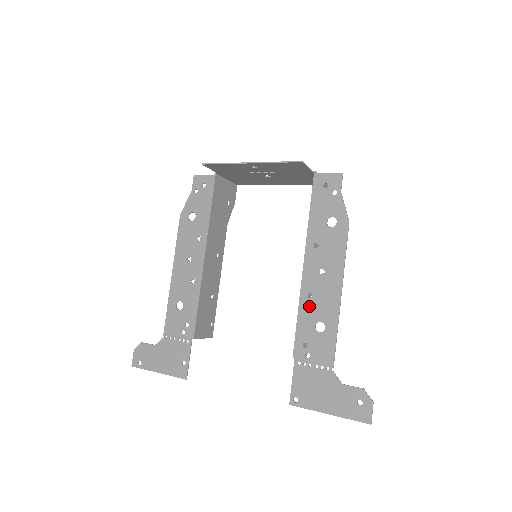
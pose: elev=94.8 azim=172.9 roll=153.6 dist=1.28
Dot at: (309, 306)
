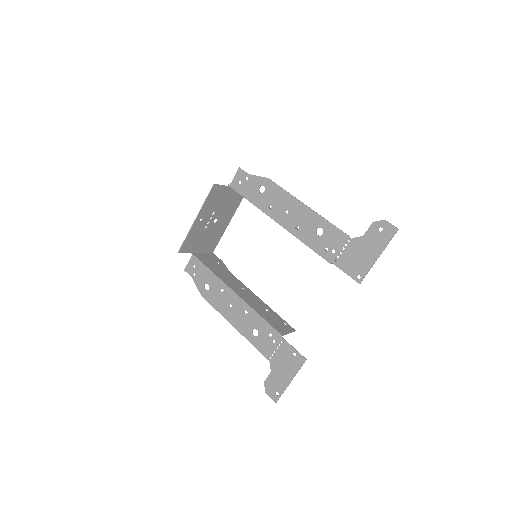
Dot at: (303, 233)
